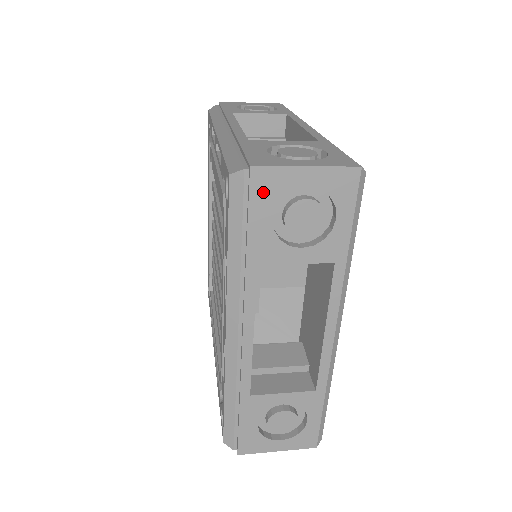
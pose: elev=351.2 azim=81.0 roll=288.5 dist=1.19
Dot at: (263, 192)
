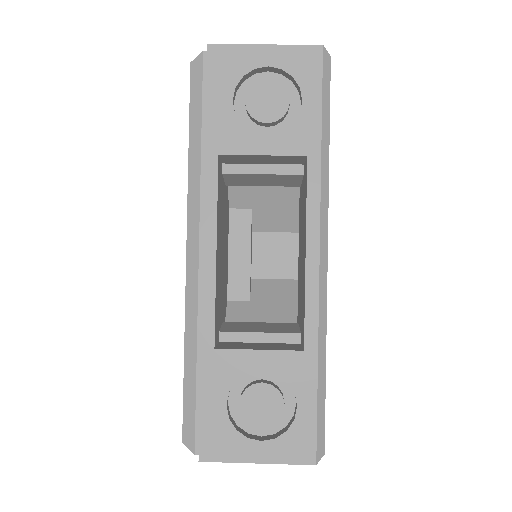
Dot at: occluded
